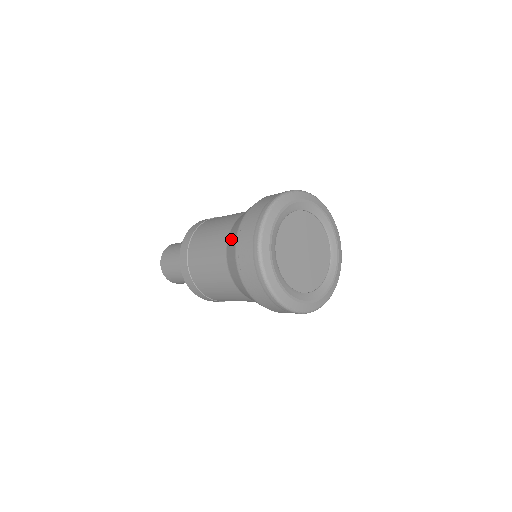
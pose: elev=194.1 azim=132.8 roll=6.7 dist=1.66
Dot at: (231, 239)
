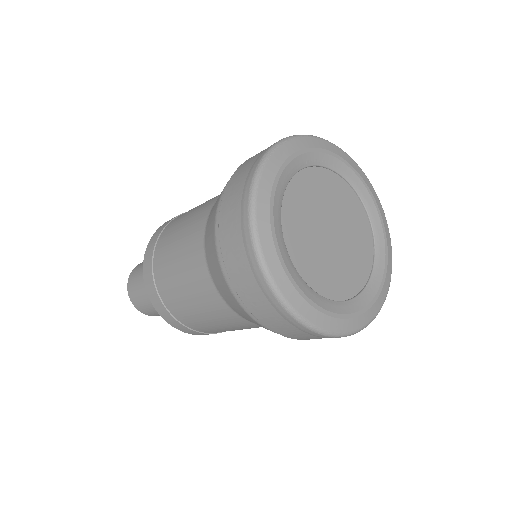
Dot at: (215, 275)
